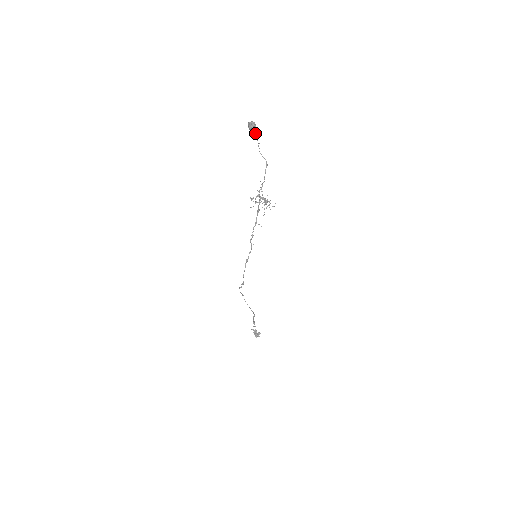
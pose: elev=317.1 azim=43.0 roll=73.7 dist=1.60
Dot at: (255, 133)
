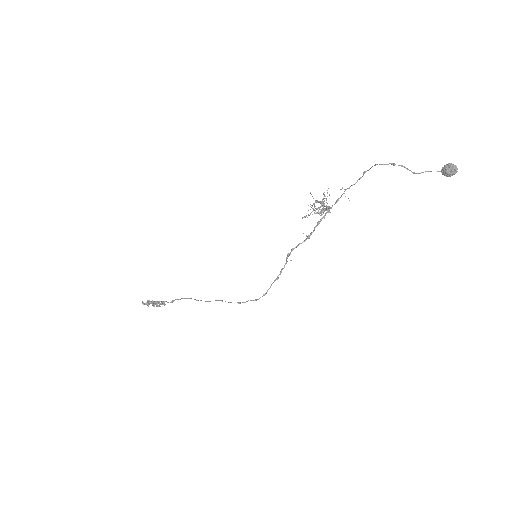
Dot at: occluded
